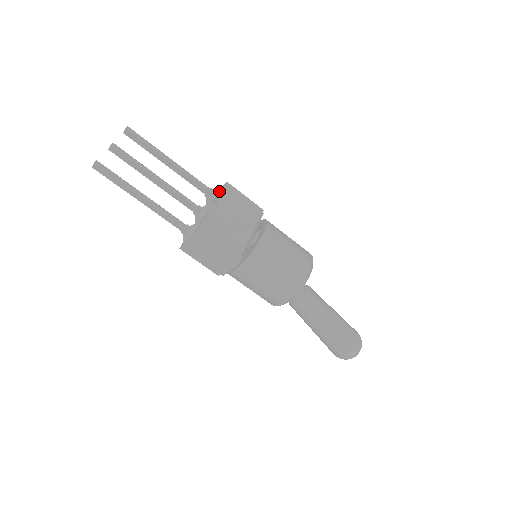
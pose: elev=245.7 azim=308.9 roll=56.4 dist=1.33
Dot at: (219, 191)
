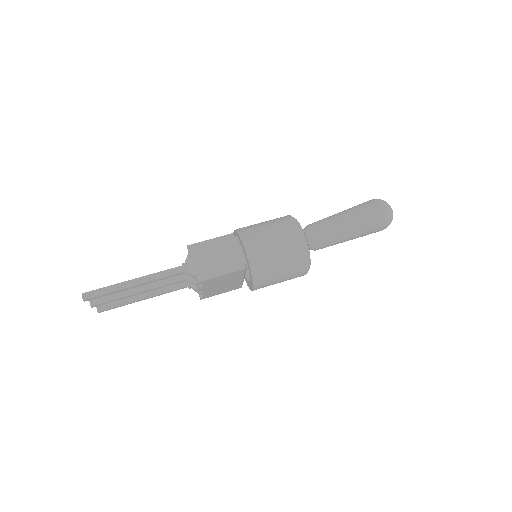
Dot at: occluded
